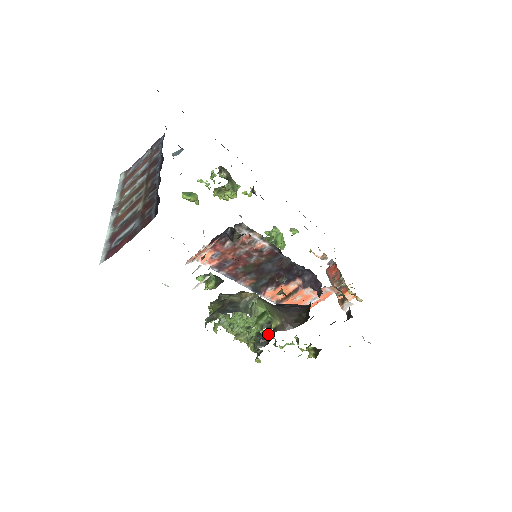
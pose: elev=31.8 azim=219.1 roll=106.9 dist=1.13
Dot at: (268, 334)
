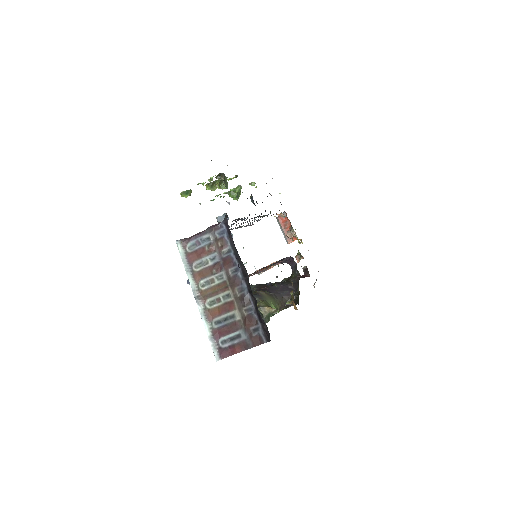
Dot at: occluded
